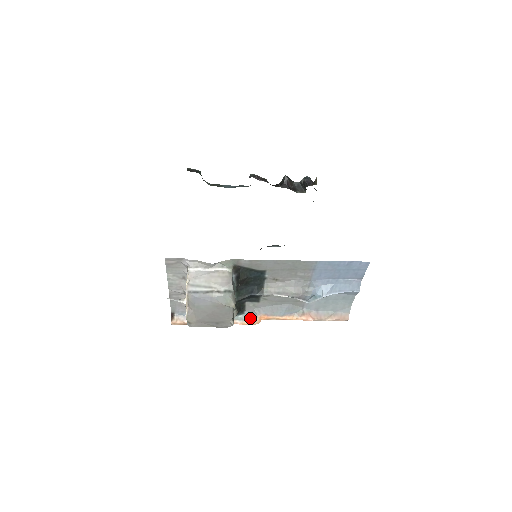
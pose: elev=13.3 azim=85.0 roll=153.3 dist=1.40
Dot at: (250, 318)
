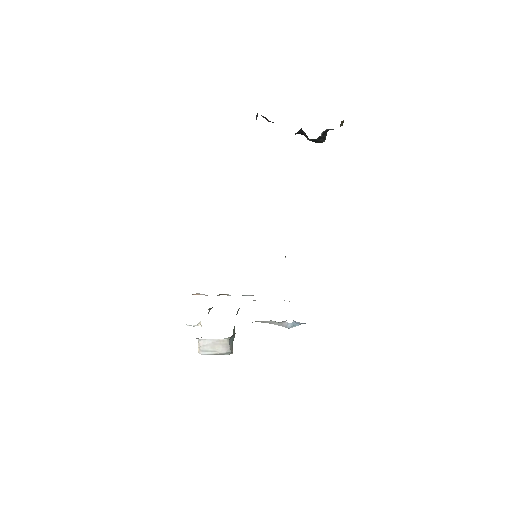
Dot at: (250, 295)
